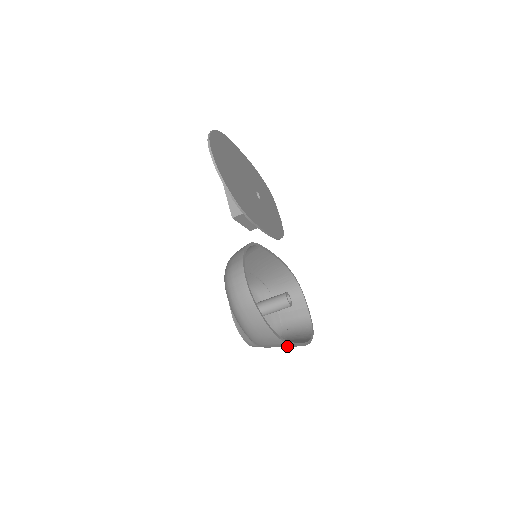
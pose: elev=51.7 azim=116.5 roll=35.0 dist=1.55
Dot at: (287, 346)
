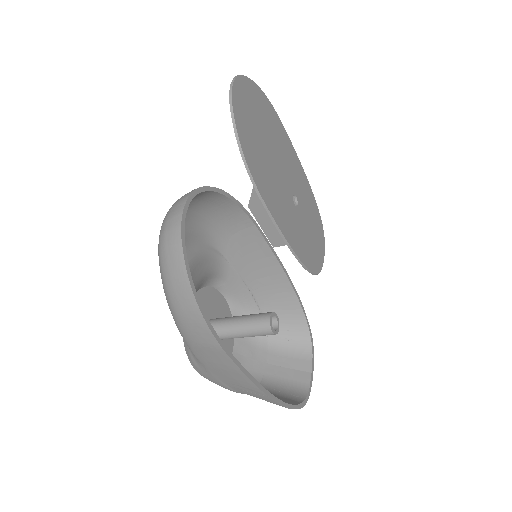
Dot at: (232, 371)
